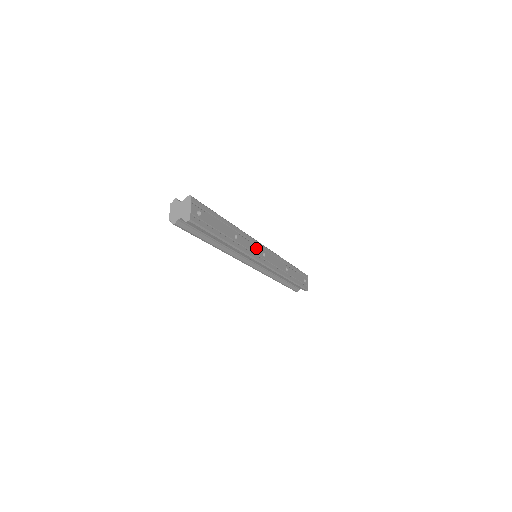
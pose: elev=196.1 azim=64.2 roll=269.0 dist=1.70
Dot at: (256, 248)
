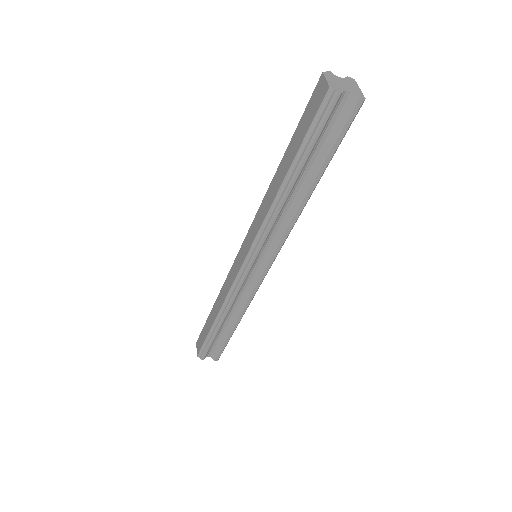
Dot at: occluded
